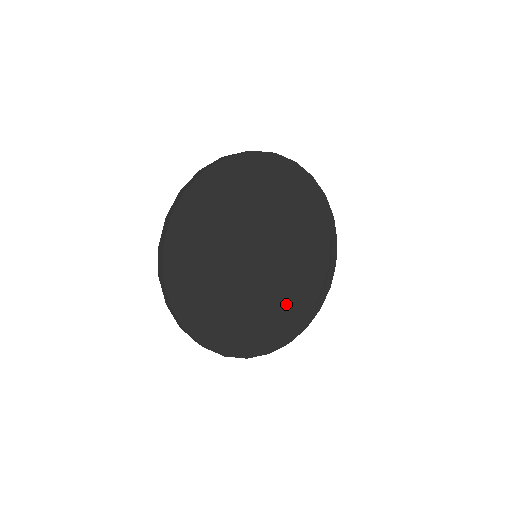
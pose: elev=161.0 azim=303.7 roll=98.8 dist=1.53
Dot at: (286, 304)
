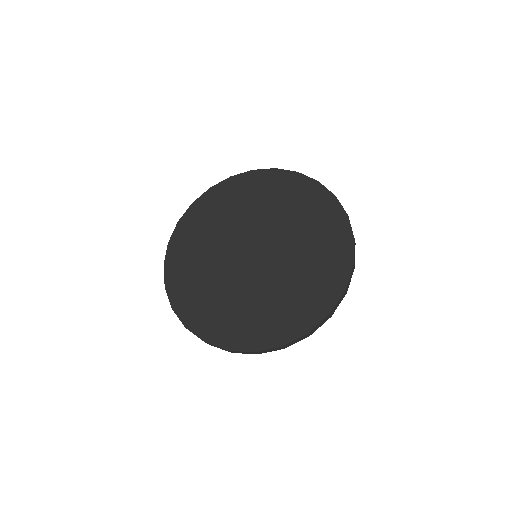
Dot at: (291, 308)
